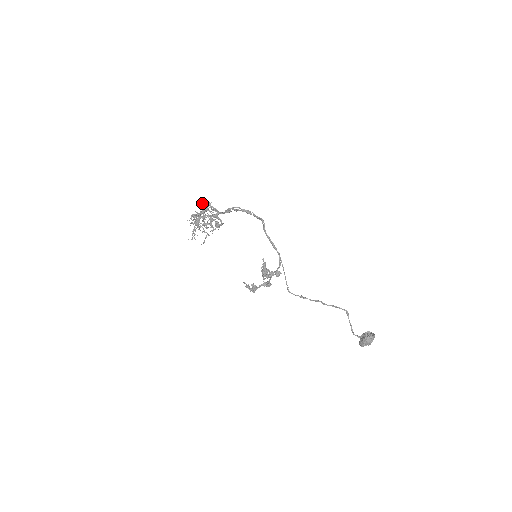
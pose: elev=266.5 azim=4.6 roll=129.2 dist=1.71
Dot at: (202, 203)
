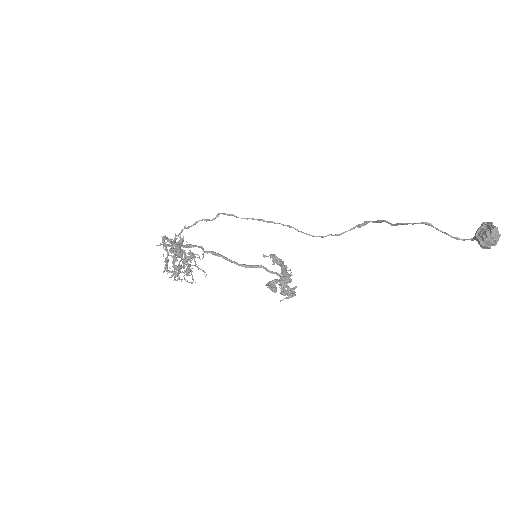
Dot at: occluded
